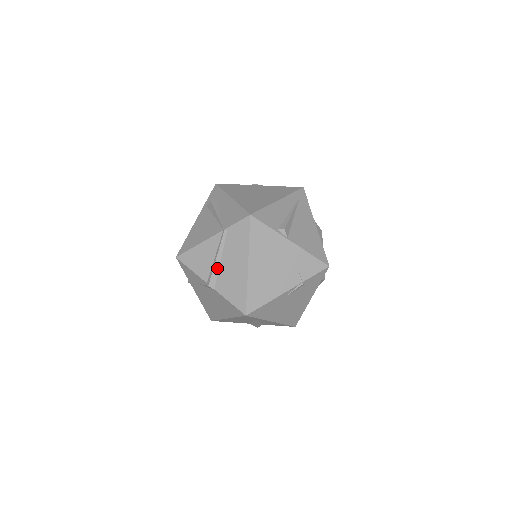
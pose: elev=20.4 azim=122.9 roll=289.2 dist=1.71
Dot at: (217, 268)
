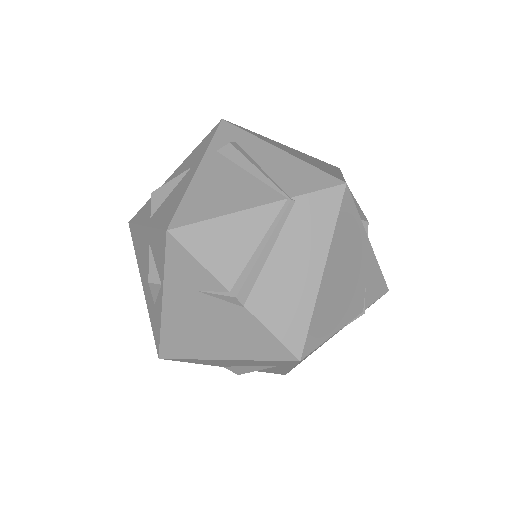
Dot at: (260, 266)
